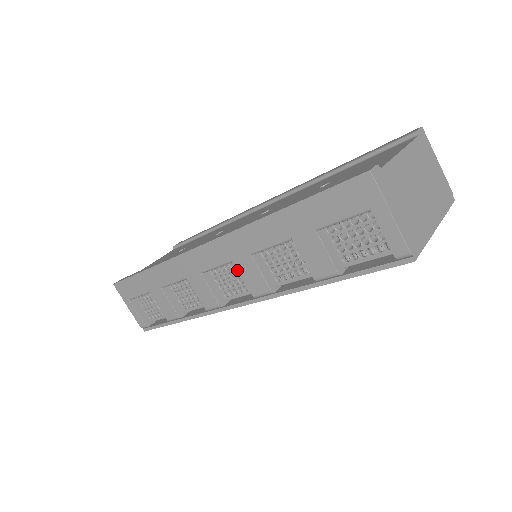
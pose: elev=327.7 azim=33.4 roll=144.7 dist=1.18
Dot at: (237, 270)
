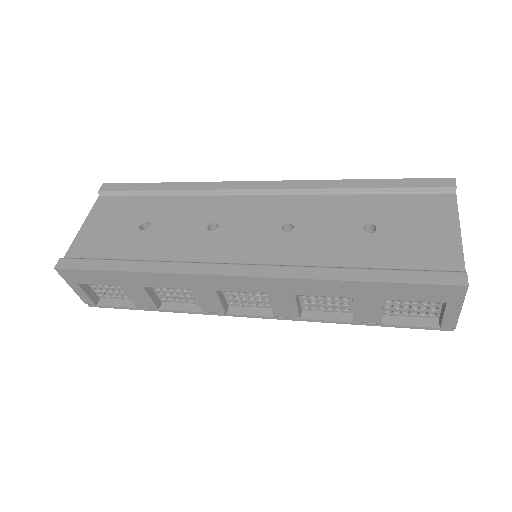
Dot at: occluded
